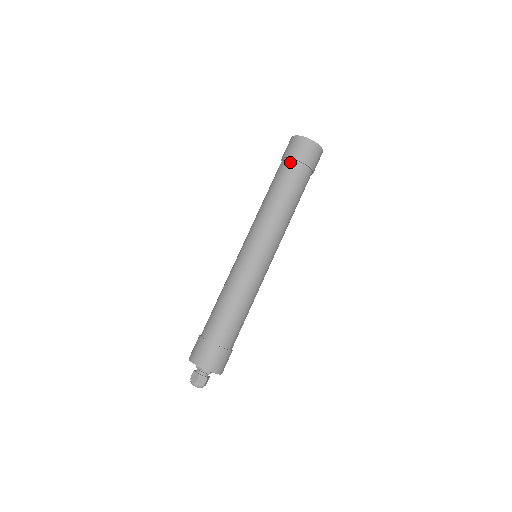
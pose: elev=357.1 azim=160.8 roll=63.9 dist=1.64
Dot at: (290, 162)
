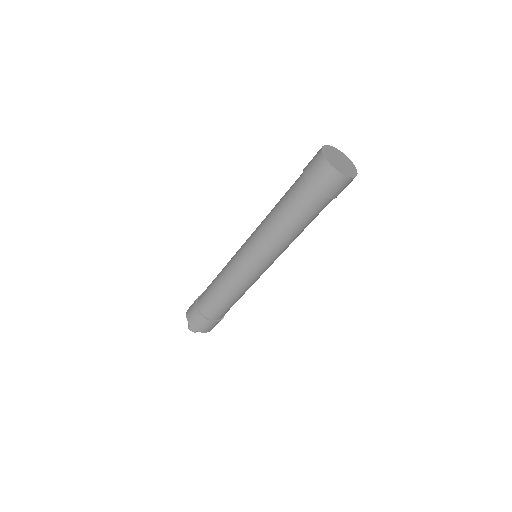
Dot at: (303, 183)
